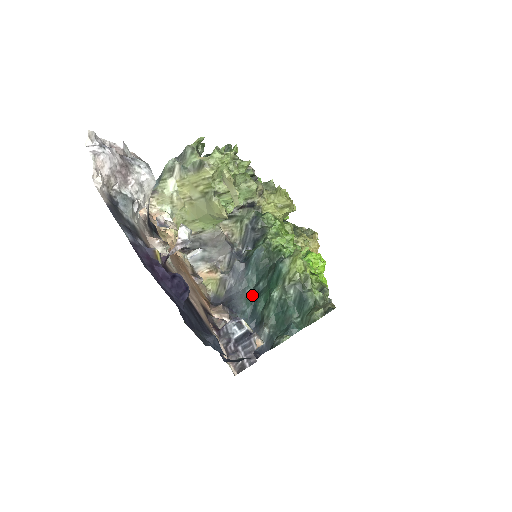
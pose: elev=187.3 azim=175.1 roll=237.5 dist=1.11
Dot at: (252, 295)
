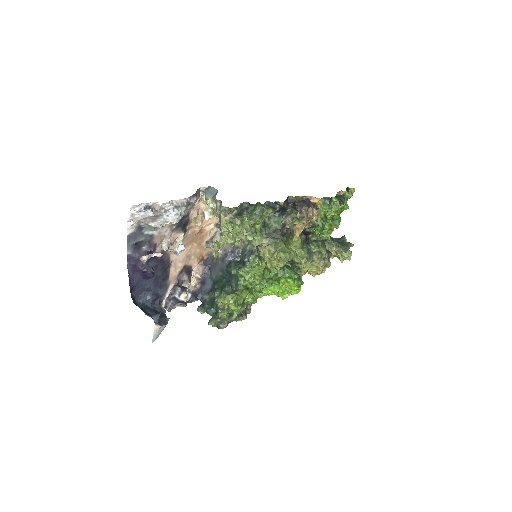
Dot at: (220, 278)
